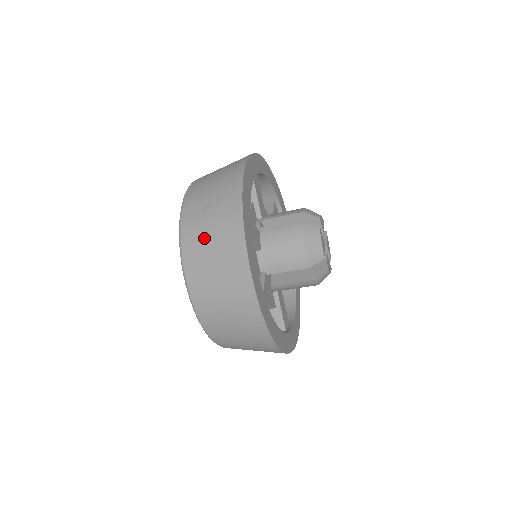
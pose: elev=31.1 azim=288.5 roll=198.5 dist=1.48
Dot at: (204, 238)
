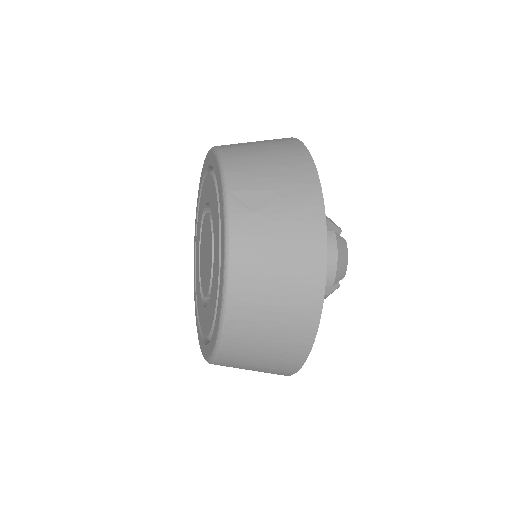
Dot at: (268, 241)
